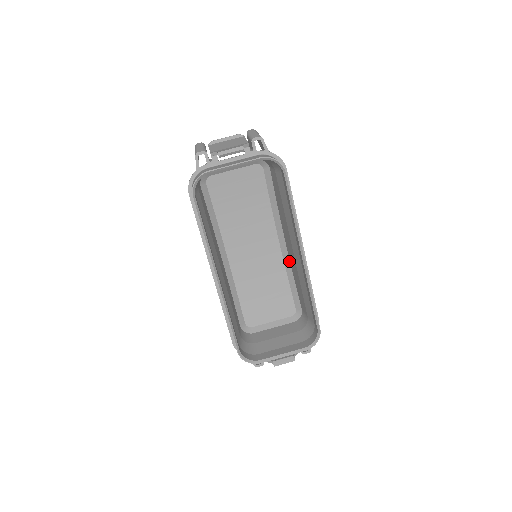
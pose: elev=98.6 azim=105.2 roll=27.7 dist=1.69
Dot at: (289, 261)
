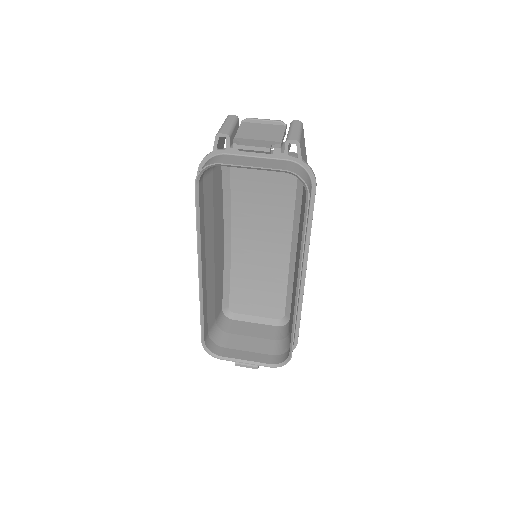
Dot at: (294, 269)
